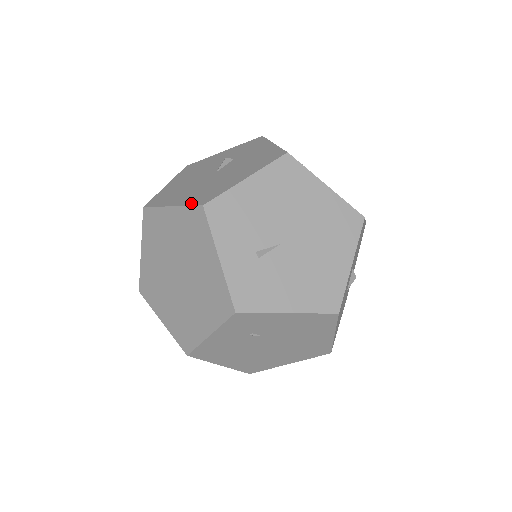
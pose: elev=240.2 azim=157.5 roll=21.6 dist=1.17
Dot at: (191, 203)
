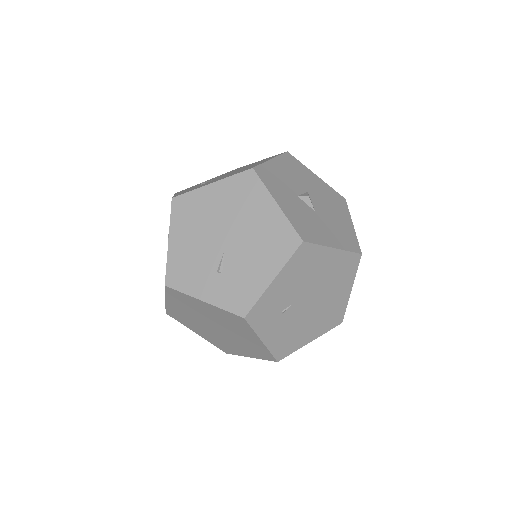
Dot at: occluded
